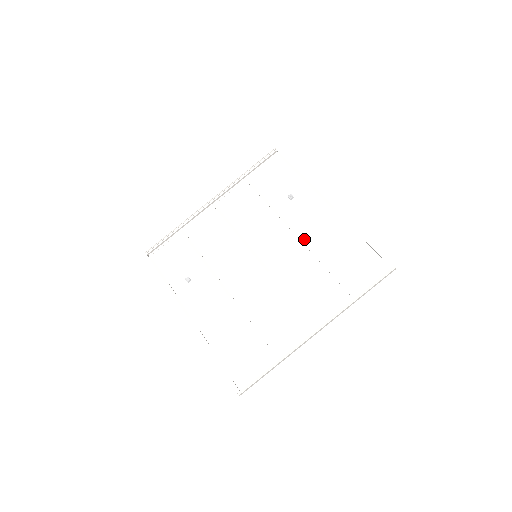
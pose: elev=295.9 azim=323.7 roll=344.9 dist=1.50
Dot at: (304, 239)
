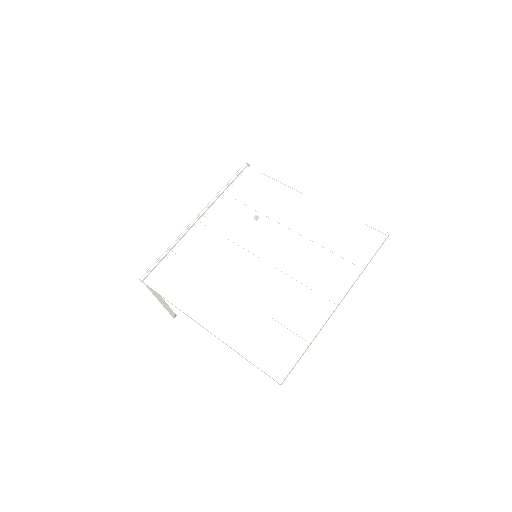
Dot at: (298, 230)
